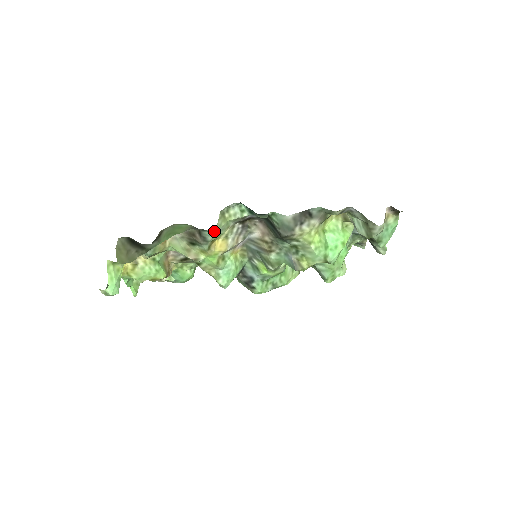
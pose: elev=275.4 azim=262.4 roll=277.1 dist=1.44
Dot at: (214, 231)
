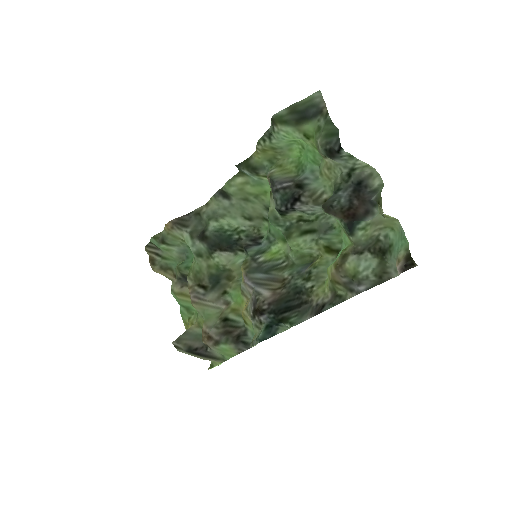
Dot at: occluded
